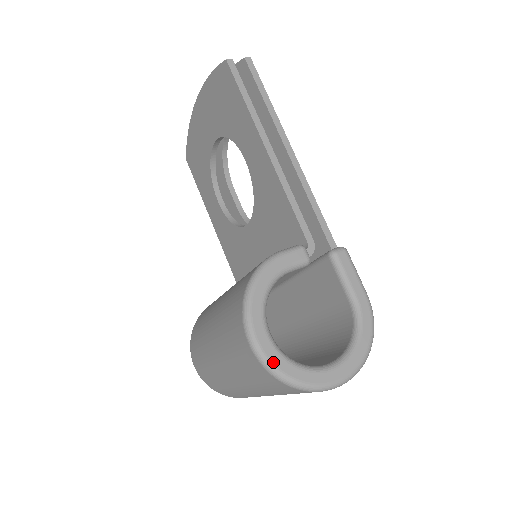
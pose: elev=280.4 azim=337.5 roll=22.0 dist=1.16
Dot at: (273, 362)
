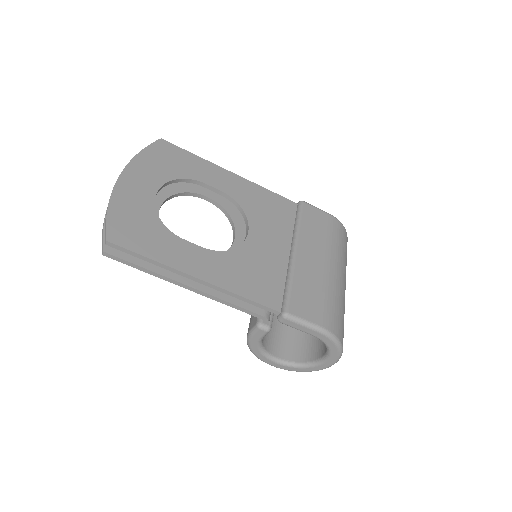
Dot at: (289, 370)
